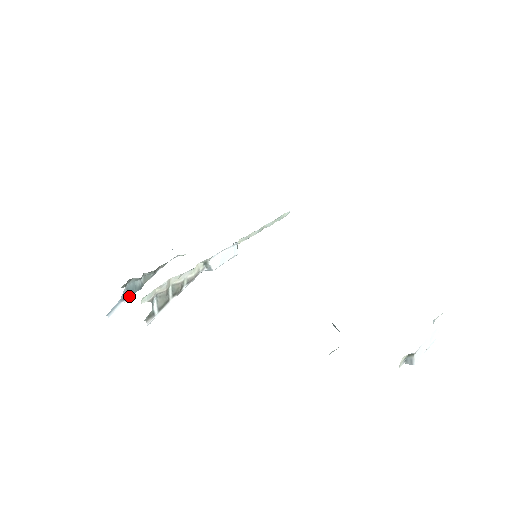
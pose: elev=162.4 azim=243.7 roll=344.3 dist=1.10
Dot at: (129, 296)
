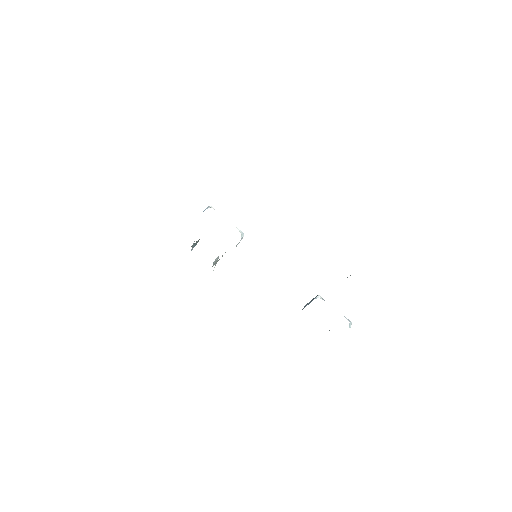
Dot at: occluded
